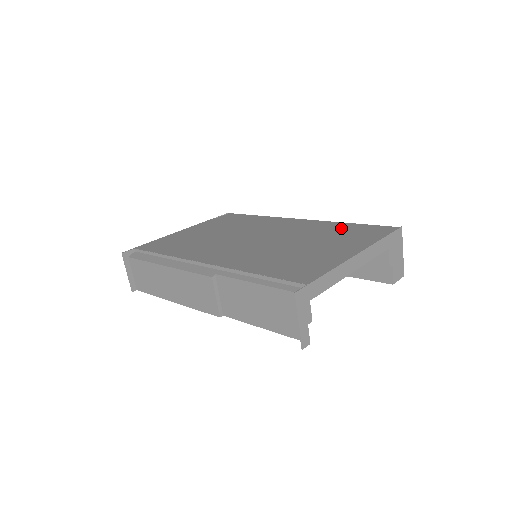
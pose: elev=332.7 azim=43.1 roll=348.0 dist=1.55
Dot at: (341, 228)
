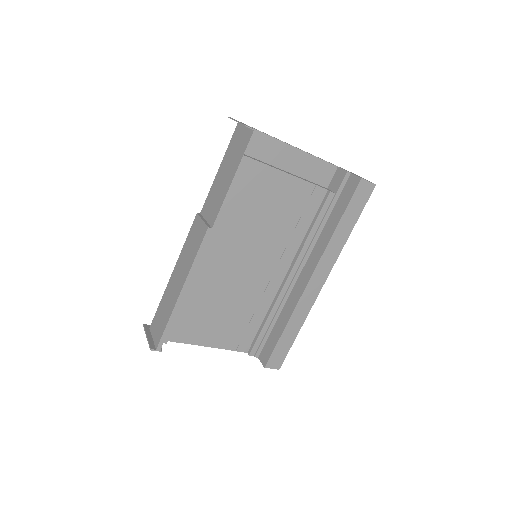
Dot at: occluded
